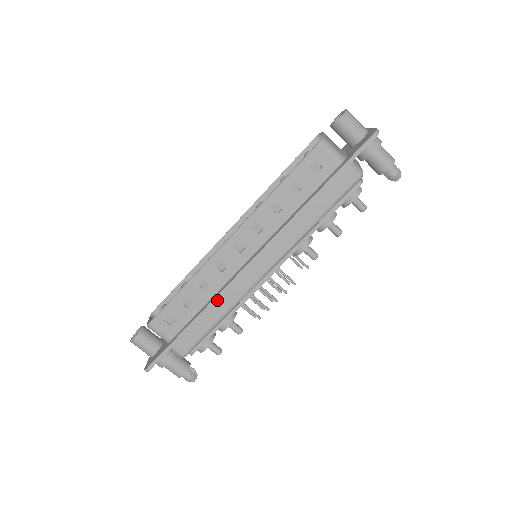
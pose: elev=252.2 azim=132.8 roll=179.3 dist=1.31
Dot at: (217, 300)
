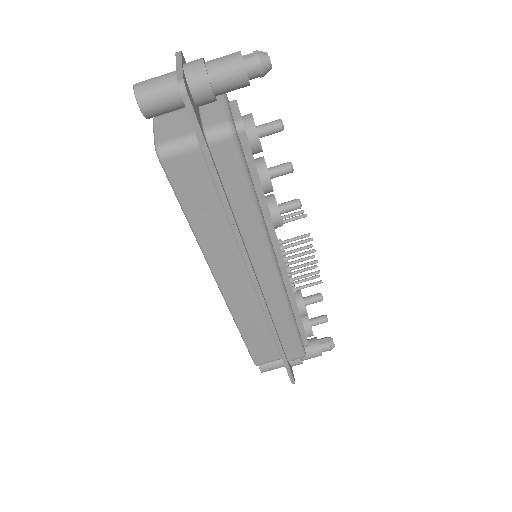
Dot at: (272, 322)
